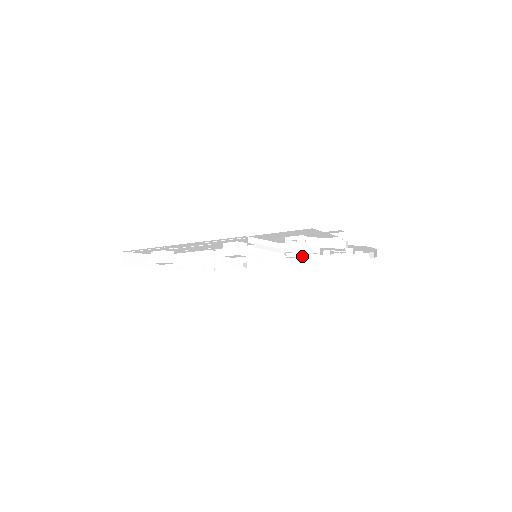
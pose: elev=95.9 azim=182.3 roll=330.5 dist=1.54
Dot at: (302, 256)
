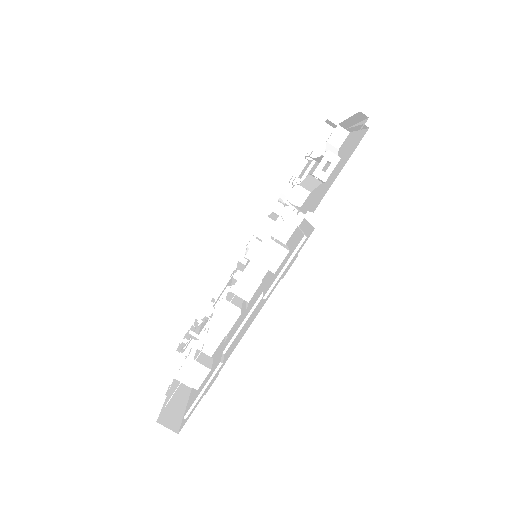
Dot at: (263, 221)
